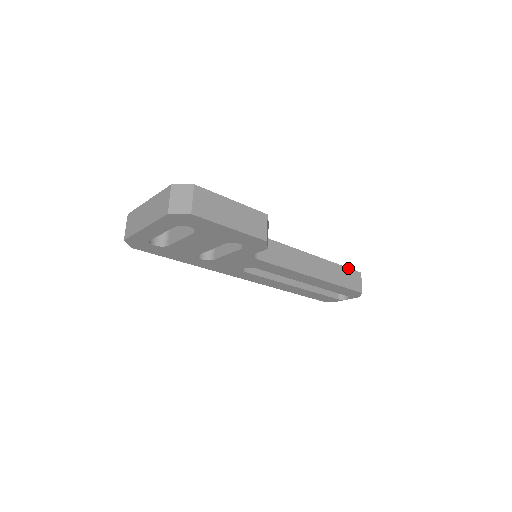
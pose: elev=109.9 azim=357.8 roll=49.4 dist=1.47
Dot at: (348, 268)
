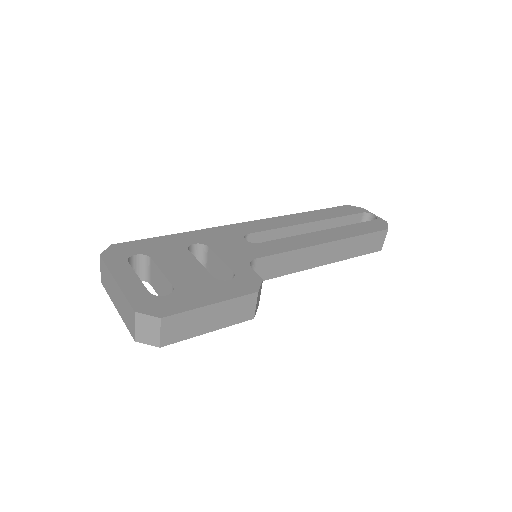
Dot at: (371, 233)
